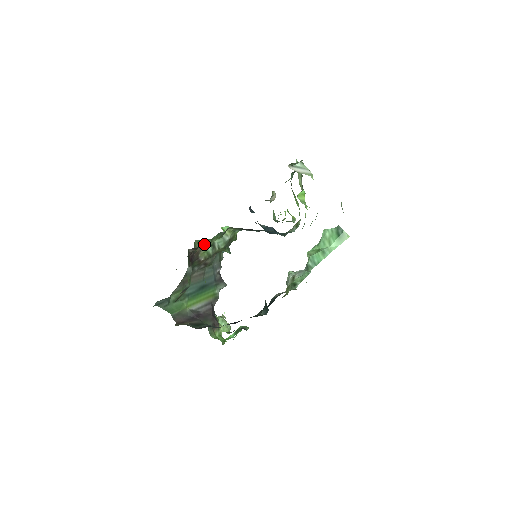
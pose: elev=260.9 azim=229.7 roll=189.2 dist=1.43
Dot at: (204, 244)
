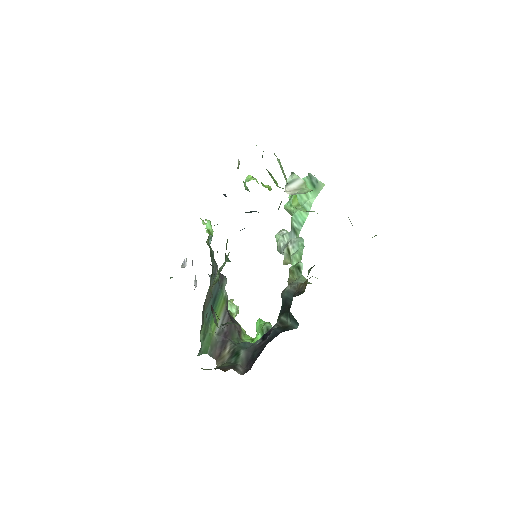
Dot at: occluded
